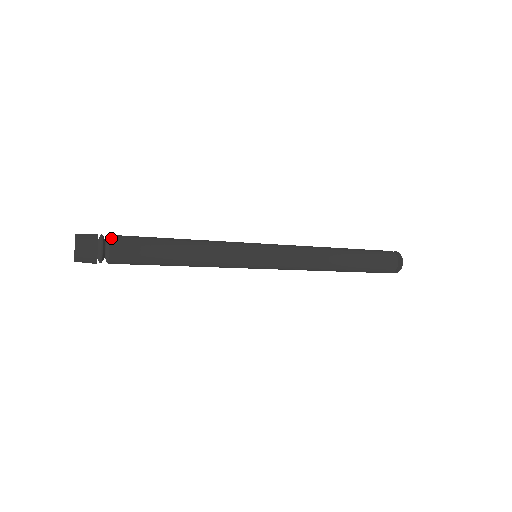
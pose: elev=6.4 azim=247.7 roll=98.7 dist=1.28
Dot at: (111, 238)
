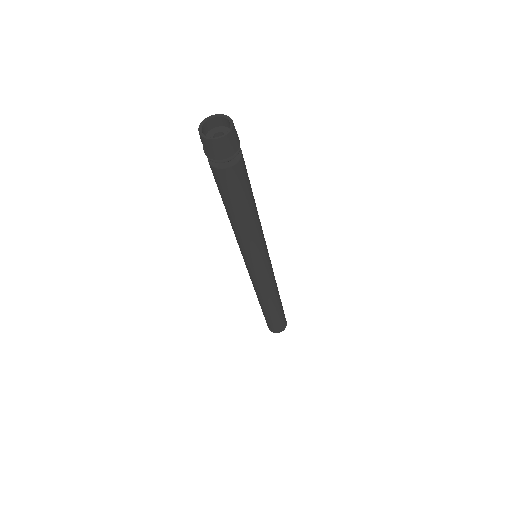
Dot at: occluded
